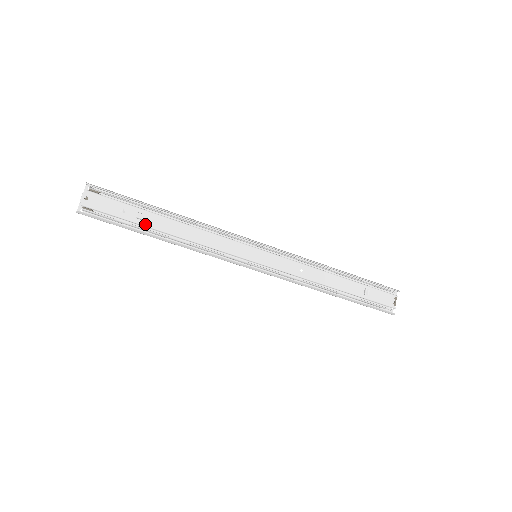
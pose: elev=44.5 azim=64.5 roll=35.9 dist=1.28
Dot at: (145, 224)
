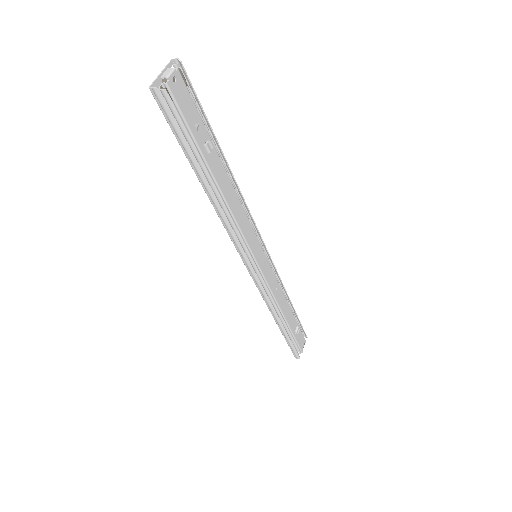
Dot at: (207, 159)
